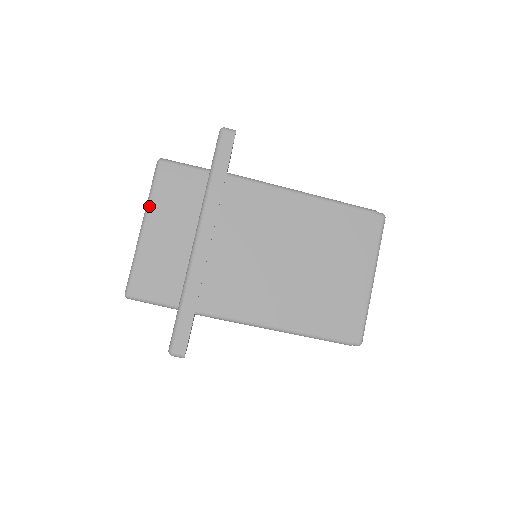
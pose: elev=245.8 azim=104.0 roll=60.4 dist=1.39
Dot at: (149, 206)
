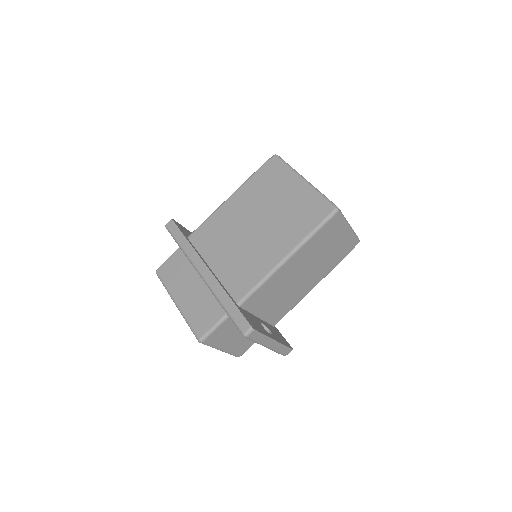
Dot at: (170, 293)
